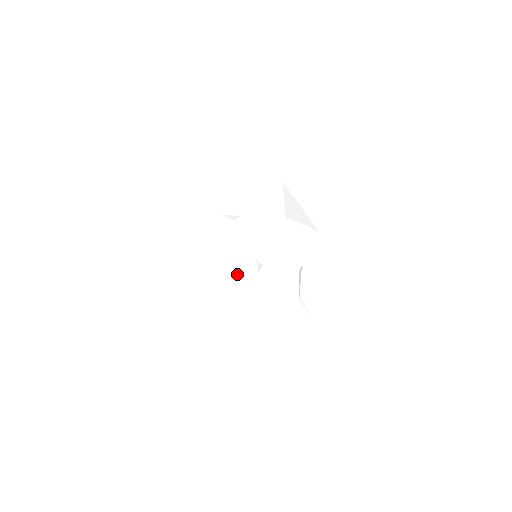
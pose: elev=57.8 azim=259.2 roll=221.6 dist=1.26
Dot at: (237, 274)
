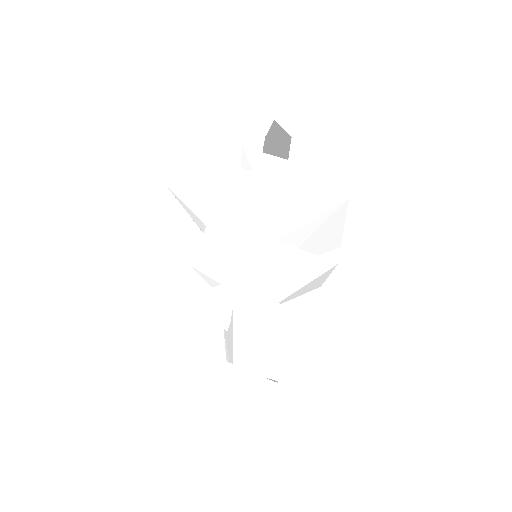
Dot at: occluded
